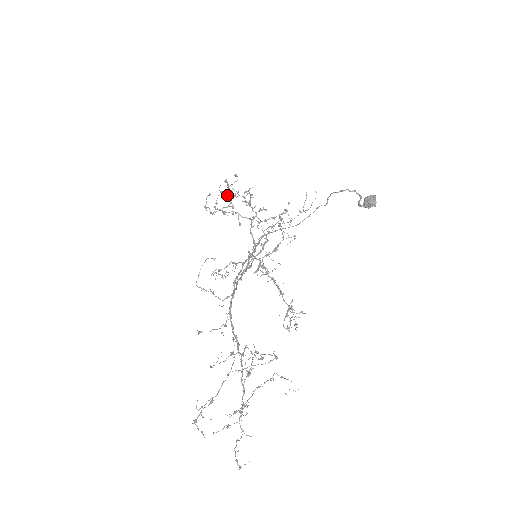
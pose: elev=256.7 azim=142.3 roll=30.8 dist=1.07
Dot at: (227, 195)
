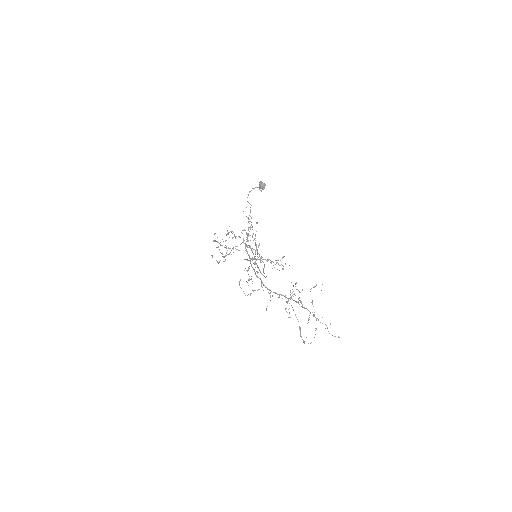
Dot at: occluded
